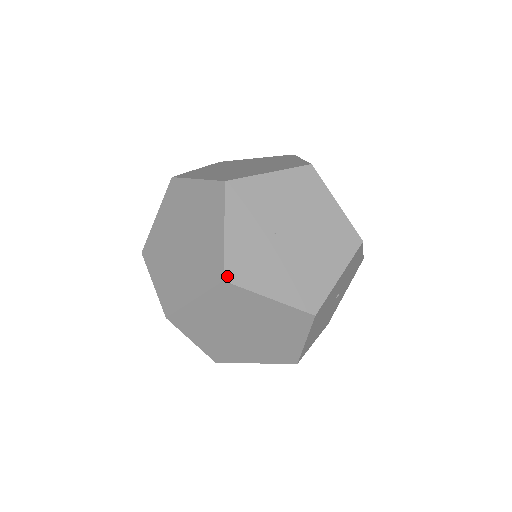
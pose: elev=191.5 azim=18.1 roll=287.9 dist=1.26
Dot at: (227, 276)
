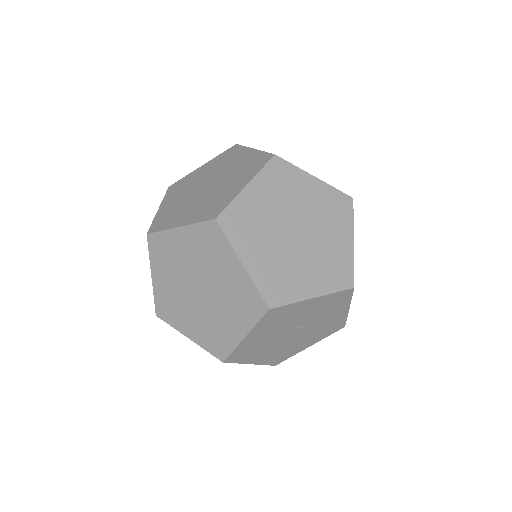
Dot at: (158, 313)
